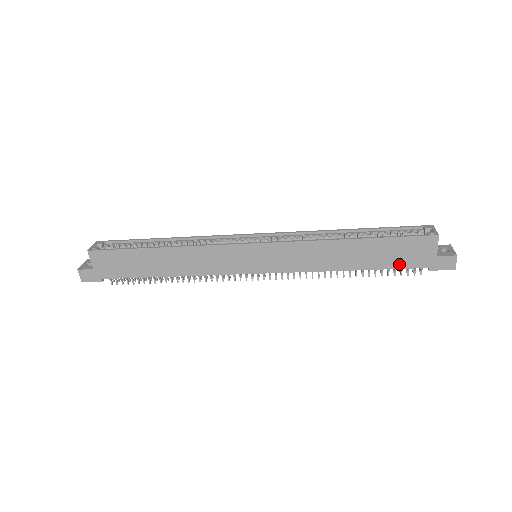
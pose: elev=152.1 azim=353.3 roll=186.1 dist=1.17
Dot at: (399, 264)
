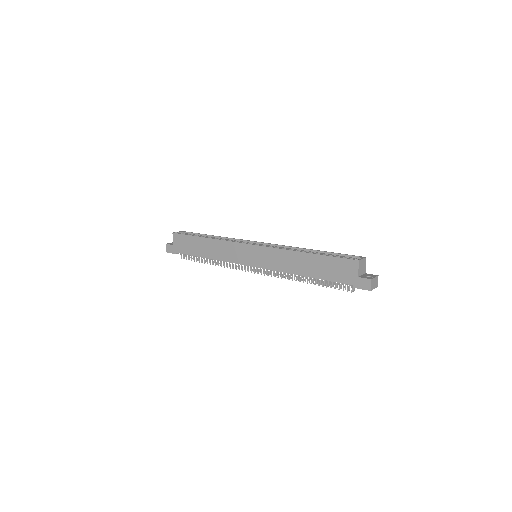
Dot at: (334, 278)
